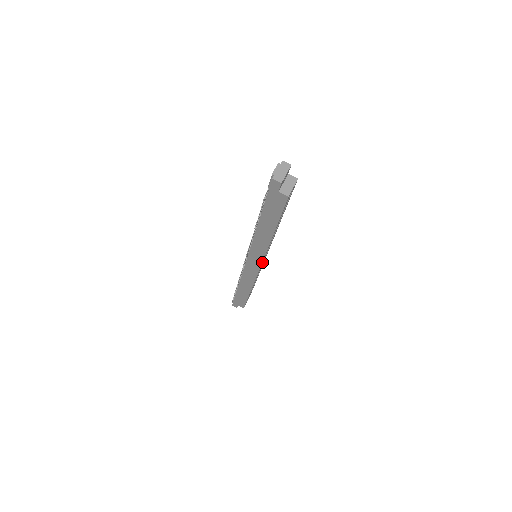
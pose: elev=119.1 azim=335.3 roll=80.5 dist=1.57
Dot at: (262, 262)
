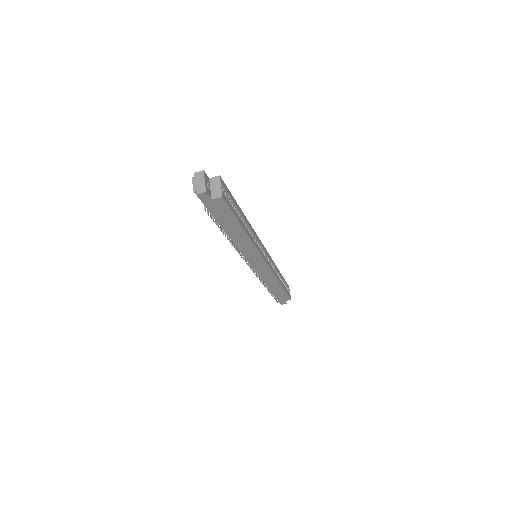
Dot at: (263, 257)
